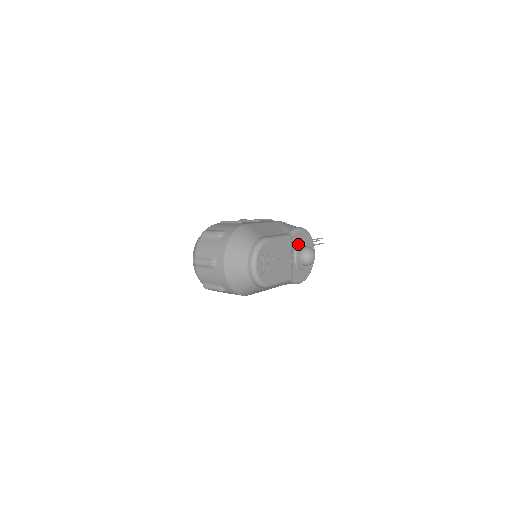
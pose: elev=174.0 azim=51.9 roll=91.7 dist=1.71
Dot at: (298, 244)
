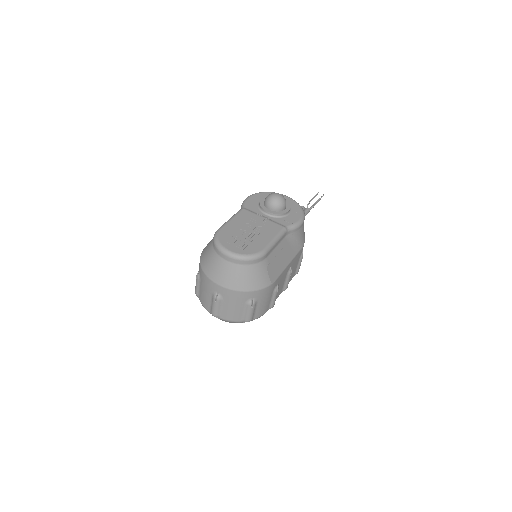
Dot at: (258, 206)
